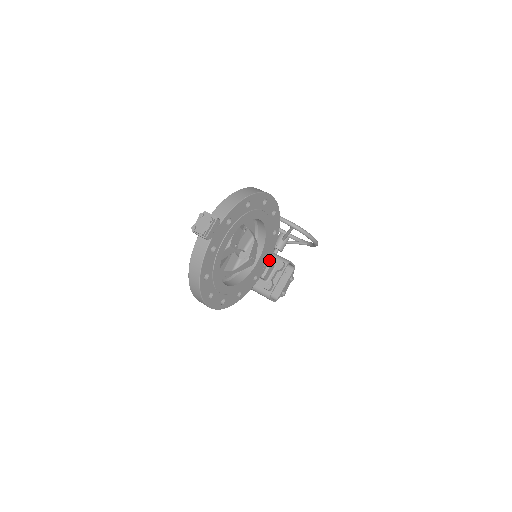
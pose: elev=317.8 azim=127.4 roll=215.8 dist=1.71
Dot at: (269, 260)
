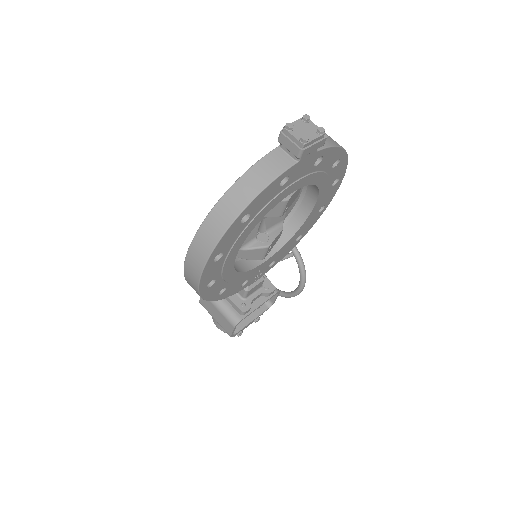
Dot at: (266, 272)
